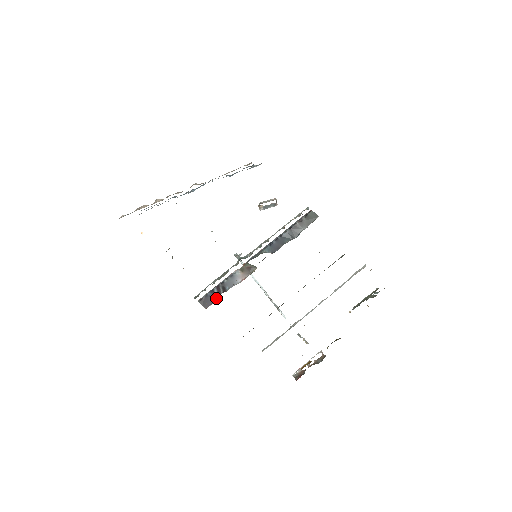
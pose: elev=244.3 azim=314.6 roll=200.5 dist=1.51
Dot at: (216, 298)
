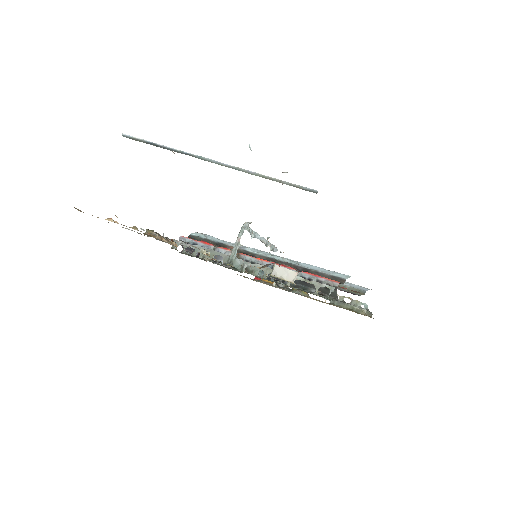
Dot at: occluded
